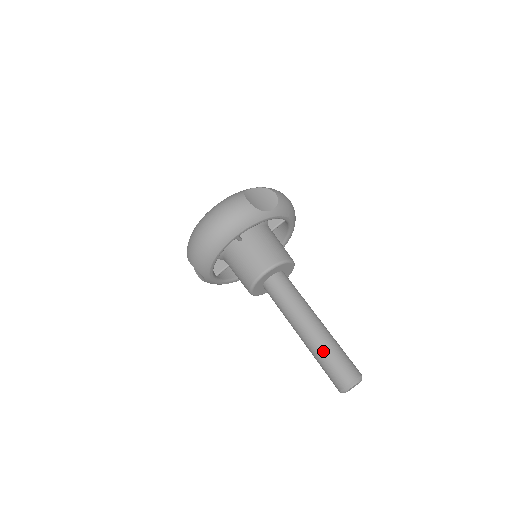
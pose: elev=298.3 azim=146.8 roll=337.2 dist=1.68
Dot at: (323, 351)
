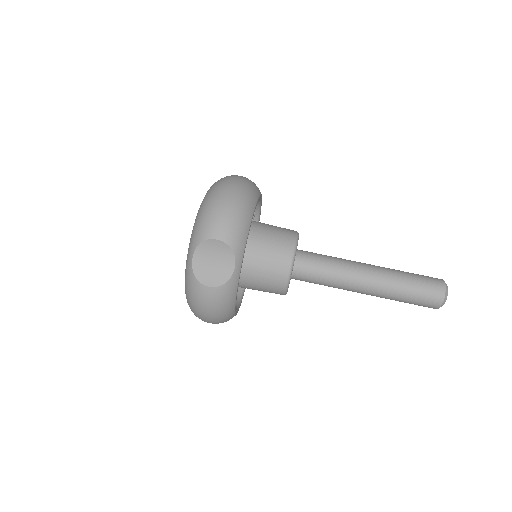
Dot at: (395, 299)
